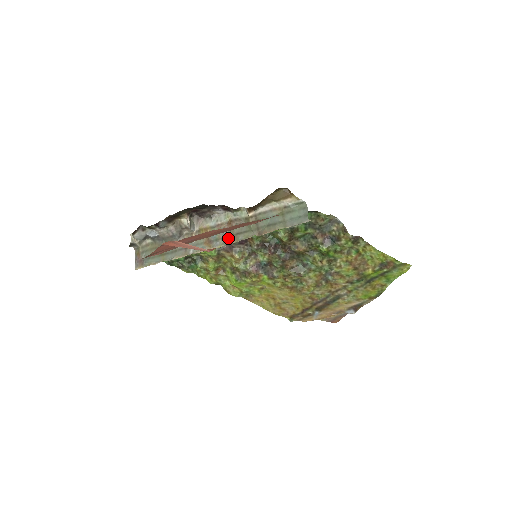
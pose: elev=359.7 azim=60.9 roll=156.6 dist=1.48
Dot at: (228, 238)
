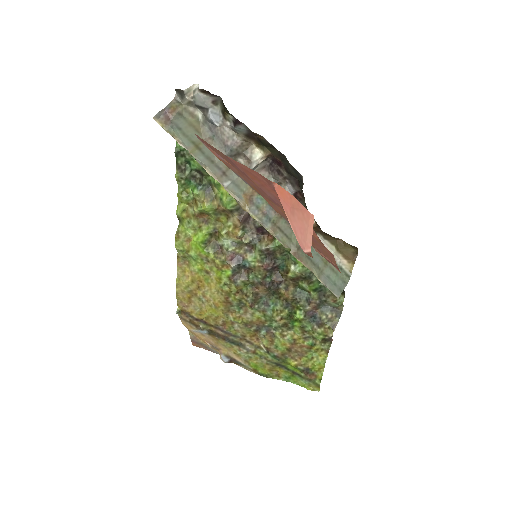
Dot at: (269, 220)
